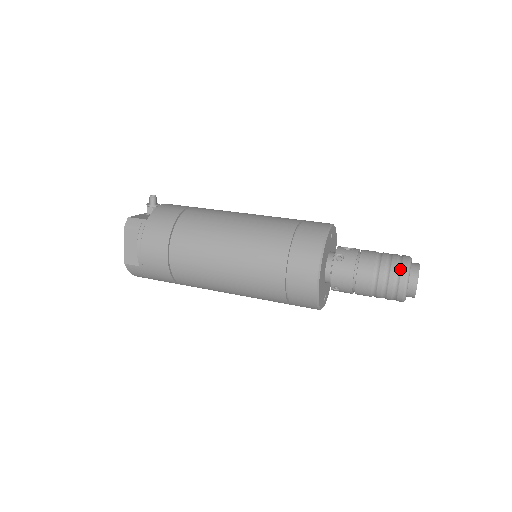
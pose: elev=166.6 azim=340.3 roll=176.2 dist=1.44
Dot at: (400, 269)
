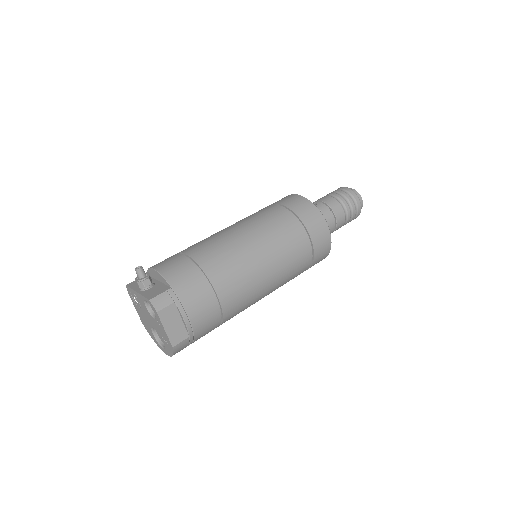
Dot at: (352, 196)
